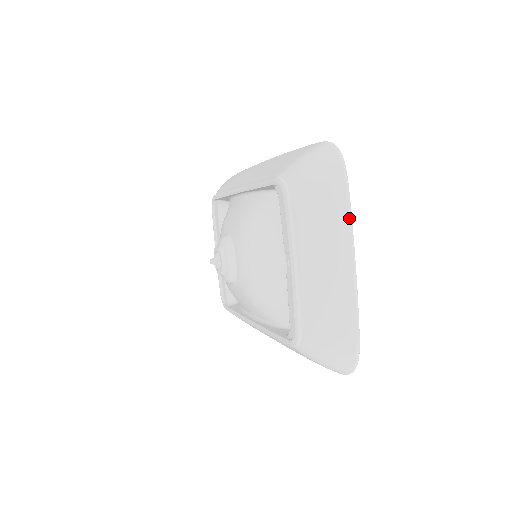
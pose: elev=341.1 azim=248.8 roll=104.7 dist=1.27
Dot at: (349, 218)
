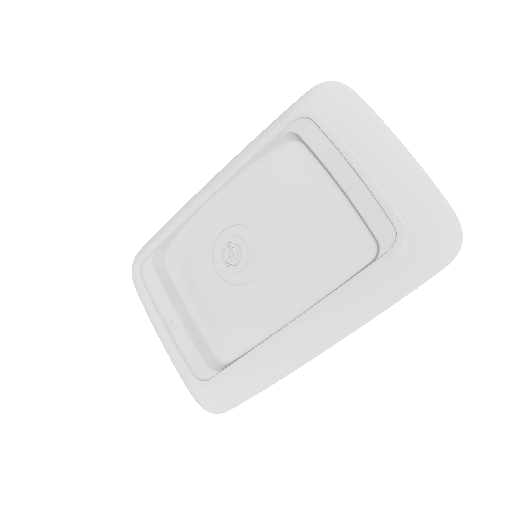
Dot at: (378, 116)
